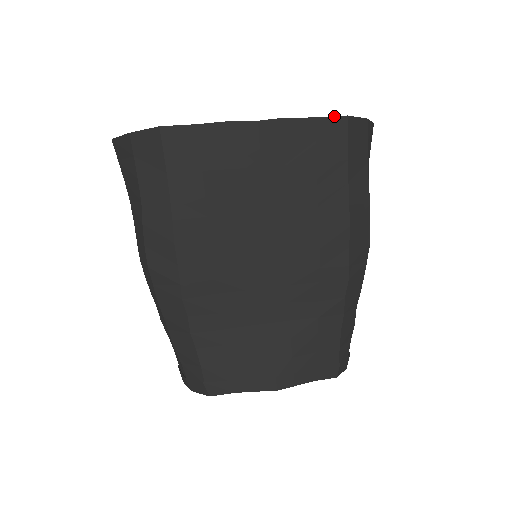
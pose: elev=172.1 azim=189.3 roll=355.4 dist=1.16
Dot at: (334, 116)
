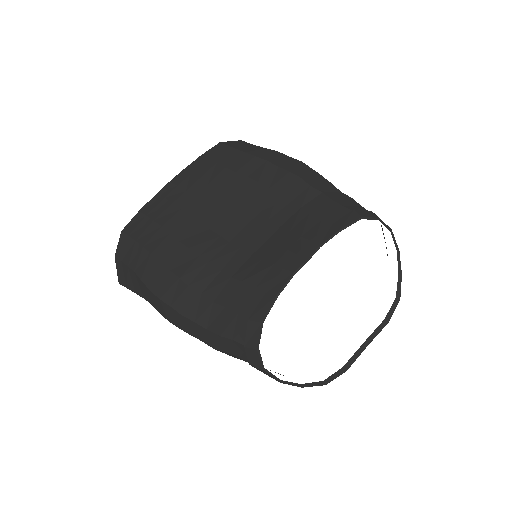
Dot at: (212, 148)
